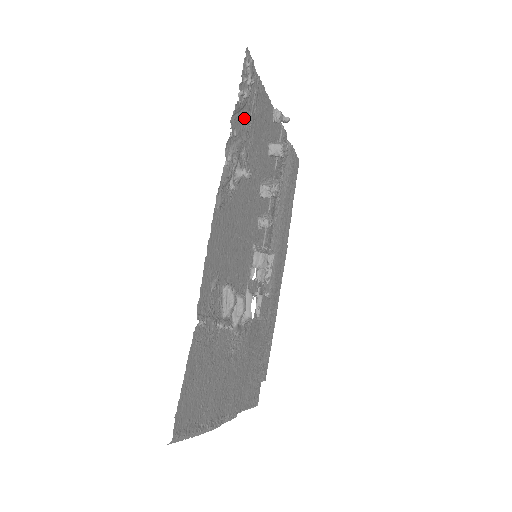
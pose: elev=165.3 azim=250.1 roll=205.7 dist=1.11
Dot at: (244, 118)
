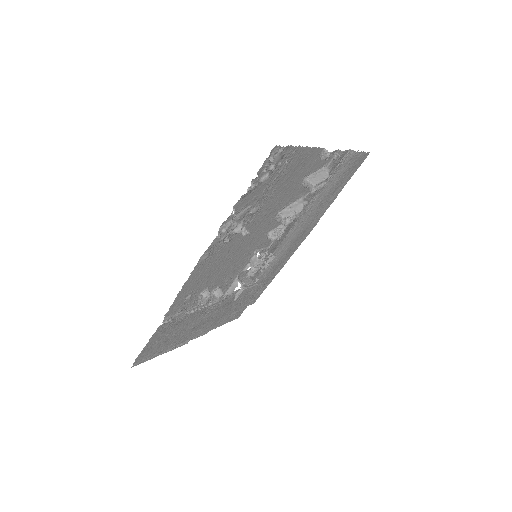
Dot at: (259, 190)
